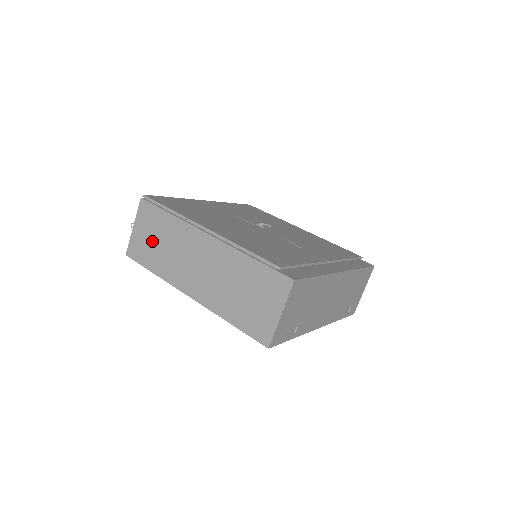
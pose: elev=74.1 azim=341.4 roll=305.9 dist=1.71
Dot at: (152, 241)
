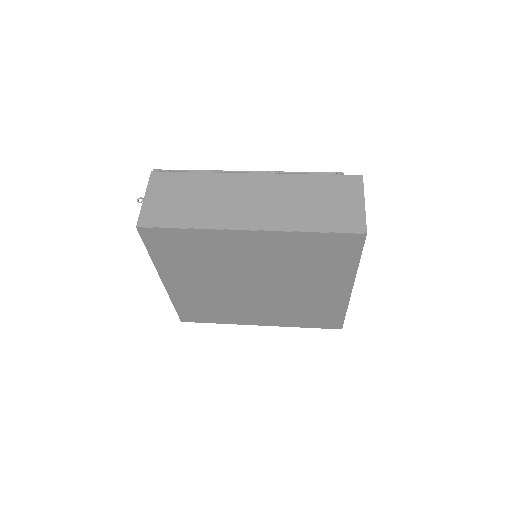
Dot at: (178, 201)
